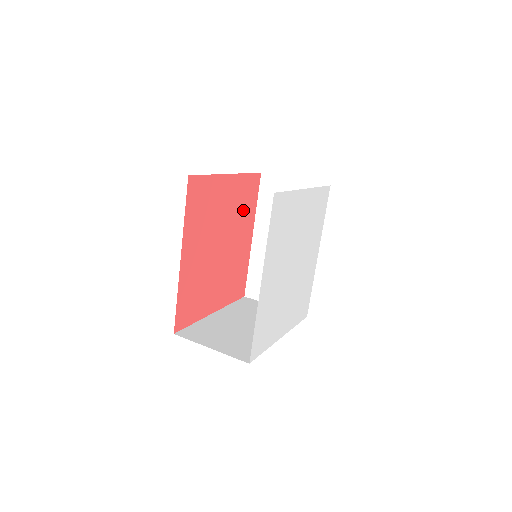
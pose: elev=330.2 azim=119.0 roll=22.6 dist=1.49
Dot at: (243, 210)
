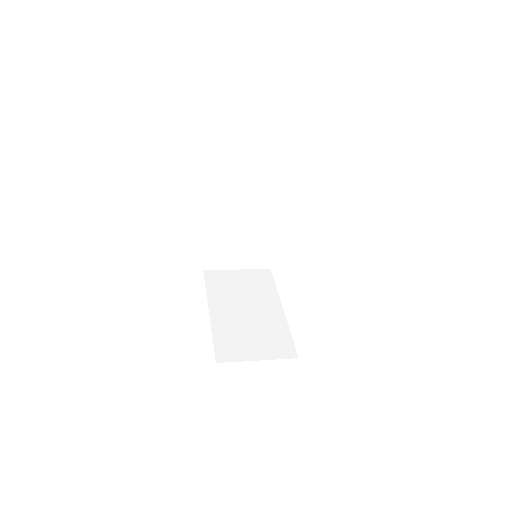
Dot at: occluded
